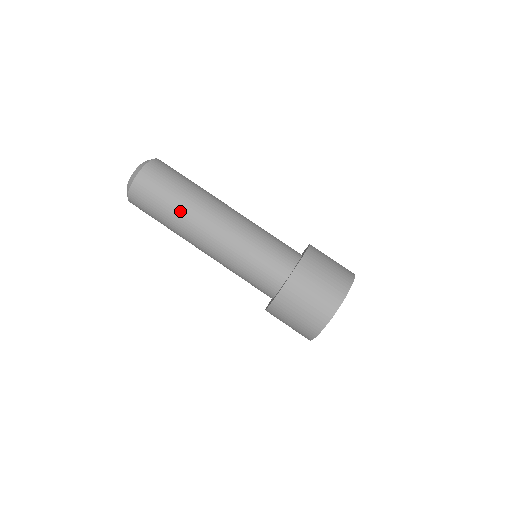
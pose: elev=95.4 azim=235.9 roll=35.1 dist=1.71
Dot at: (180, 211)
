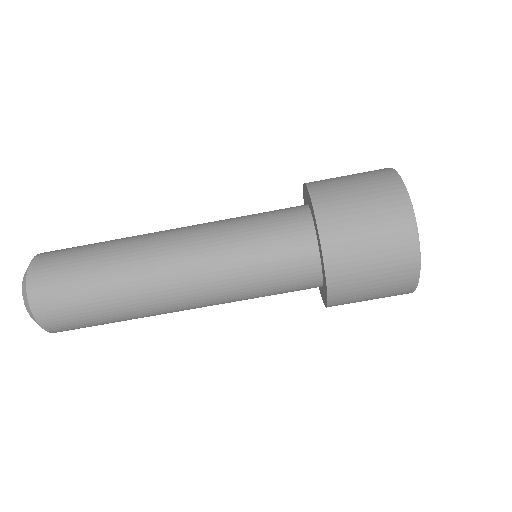
Dot at: (114, 268)
